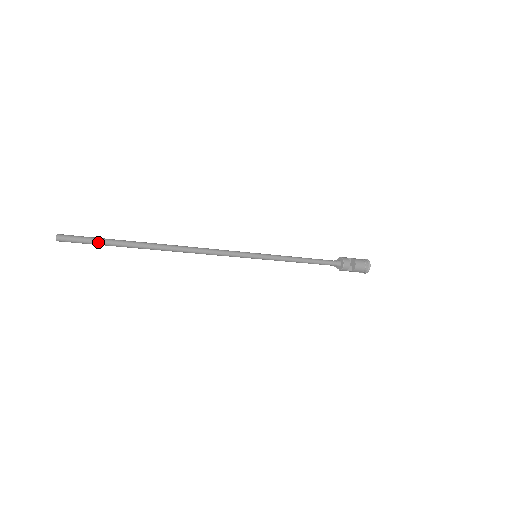
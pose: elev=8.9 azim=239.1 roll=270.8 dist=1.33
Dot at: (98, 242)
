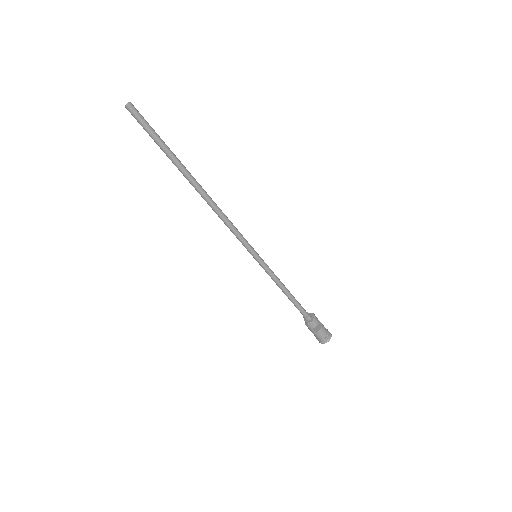
Dot at: (156, 135)
